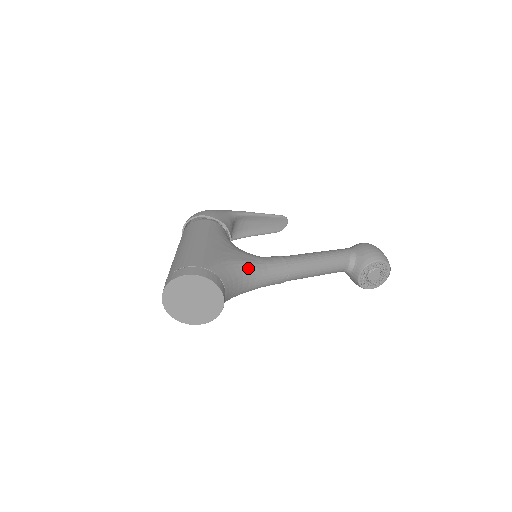
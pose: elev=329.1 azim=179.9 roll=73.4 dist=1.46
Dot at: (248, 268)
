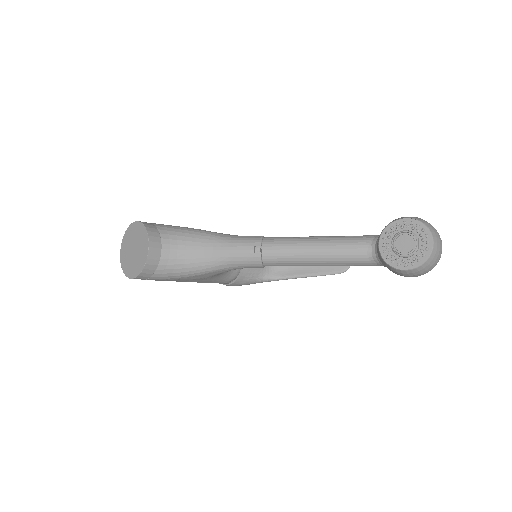
Dot at: (204, 234)
